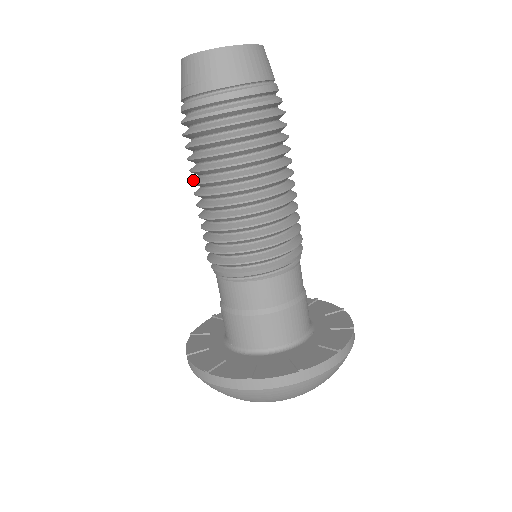
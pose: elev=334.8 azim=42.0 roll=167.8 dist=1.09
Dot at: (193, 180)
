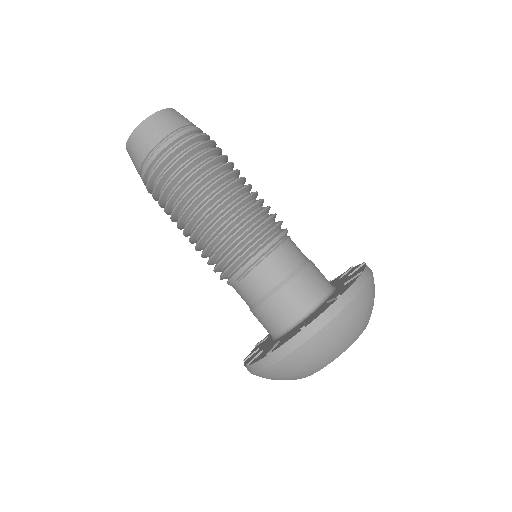
Dot at: (182, 213)
